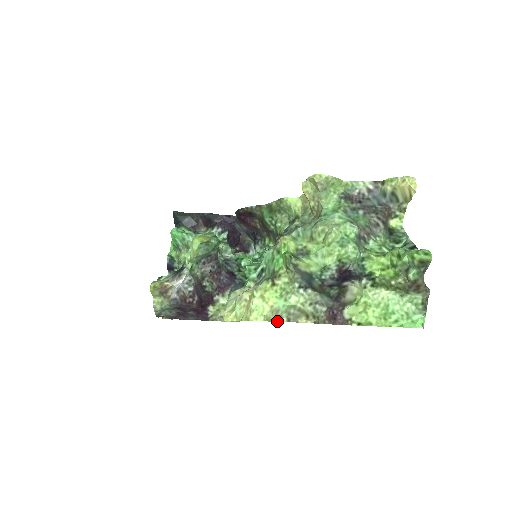
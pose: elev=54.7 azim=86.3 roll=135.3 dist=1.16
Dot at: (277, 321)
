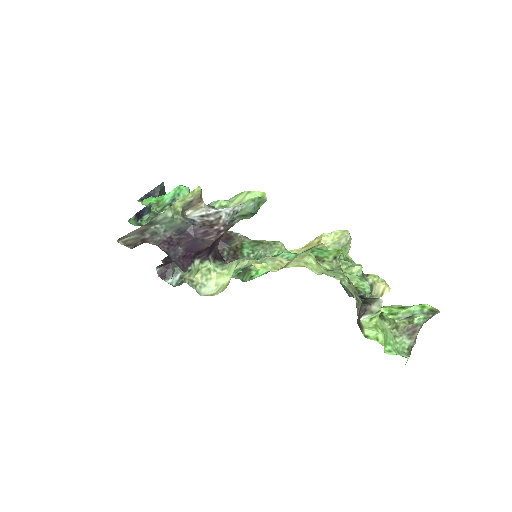
Dot at: (337, 279)
